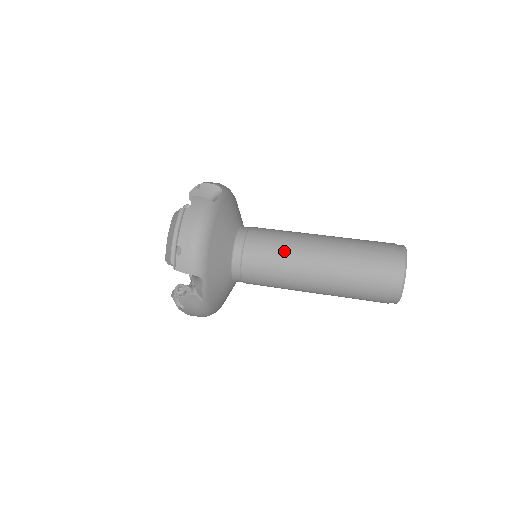
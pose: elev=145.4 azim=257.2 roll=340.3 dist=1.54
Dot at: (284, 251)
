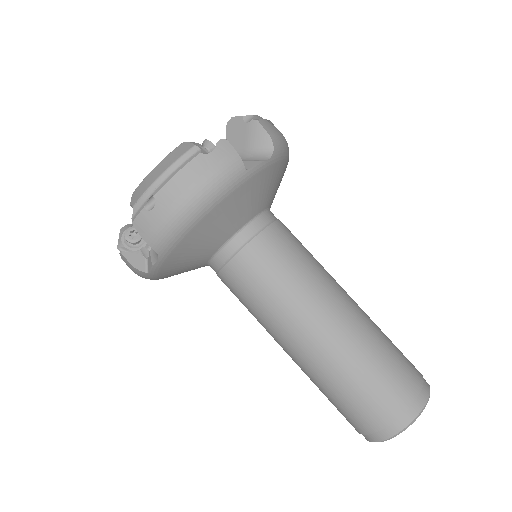
Dot at: (287, 291)
